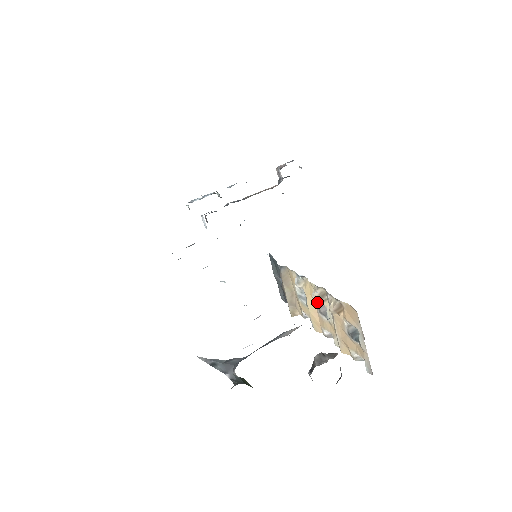
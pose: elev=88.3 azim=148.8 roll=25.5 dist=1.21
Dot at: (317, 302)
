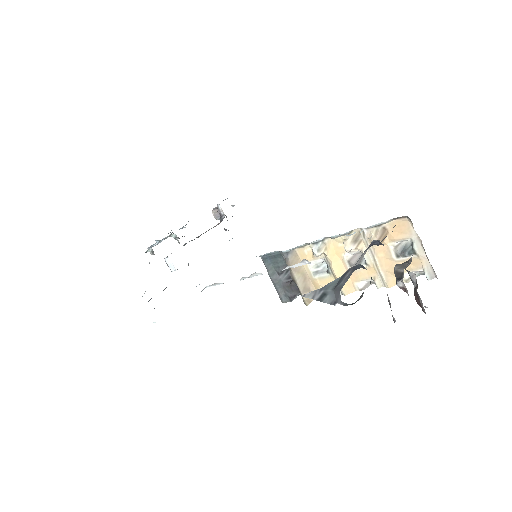
Dot at: (346, 256)
